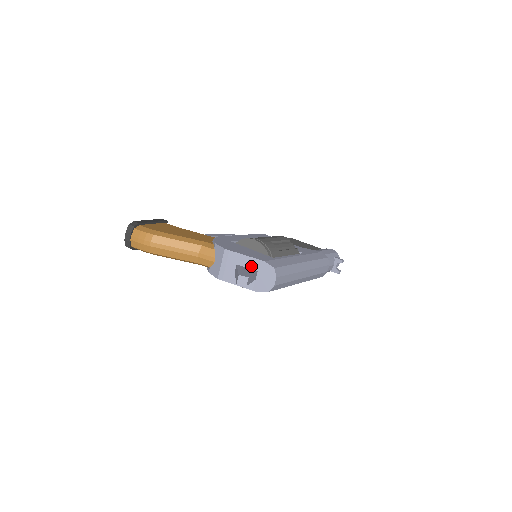
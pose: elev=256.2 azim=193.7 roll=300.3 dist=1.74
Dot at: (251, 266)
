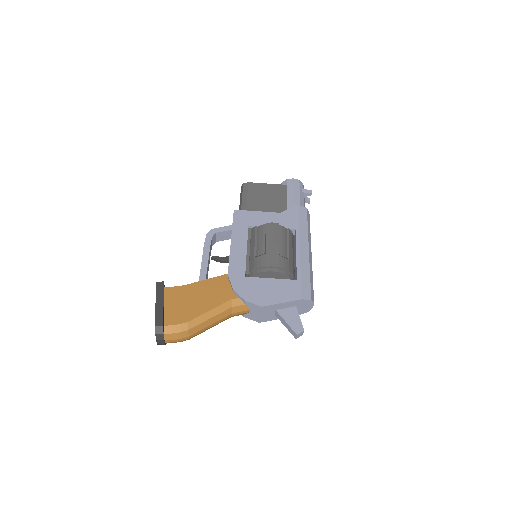
Dot at: (289, 306)
